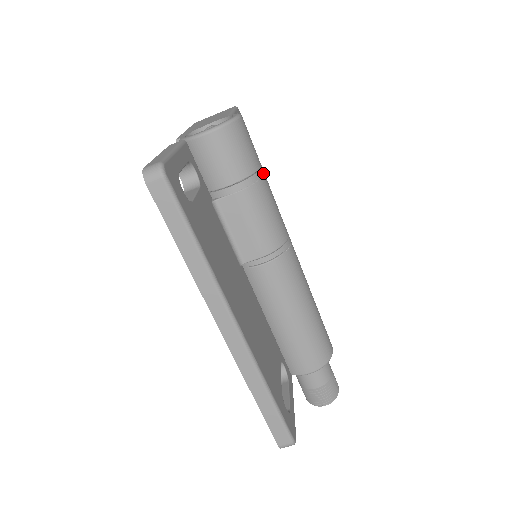
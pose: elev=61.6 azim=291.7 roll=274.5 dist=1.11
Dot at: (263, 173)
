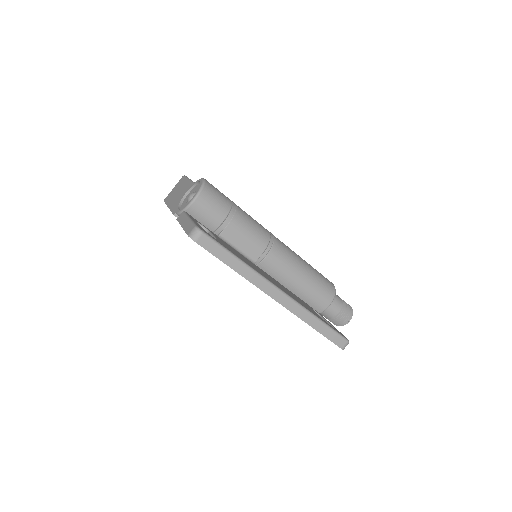
Dot at: (235, 204)
